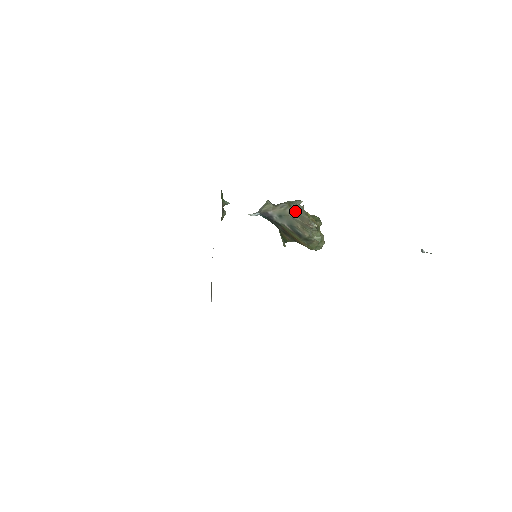
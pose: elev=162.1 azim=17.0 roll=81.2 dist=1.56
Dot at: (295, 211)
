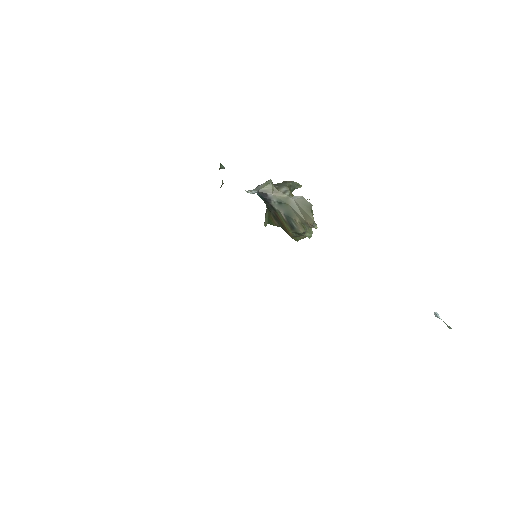
Dot at: (300, 205)
